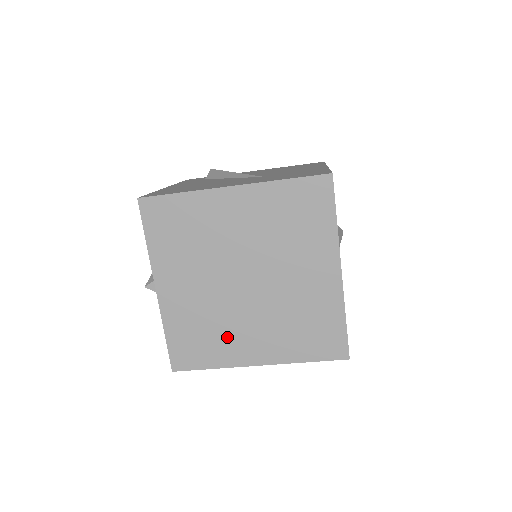
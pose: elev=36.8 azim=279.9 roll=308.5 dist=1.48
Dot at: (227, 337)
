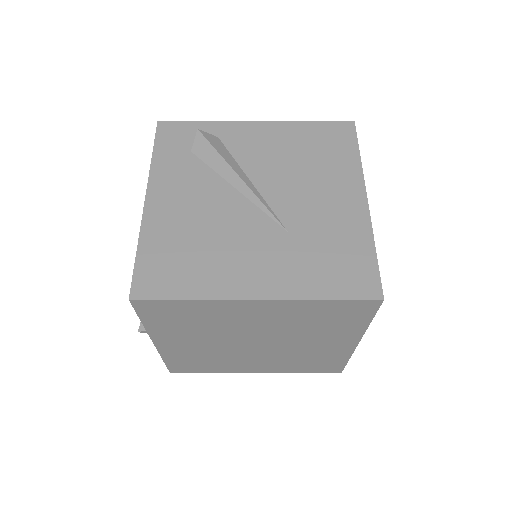
Dot at: (228, 363)
